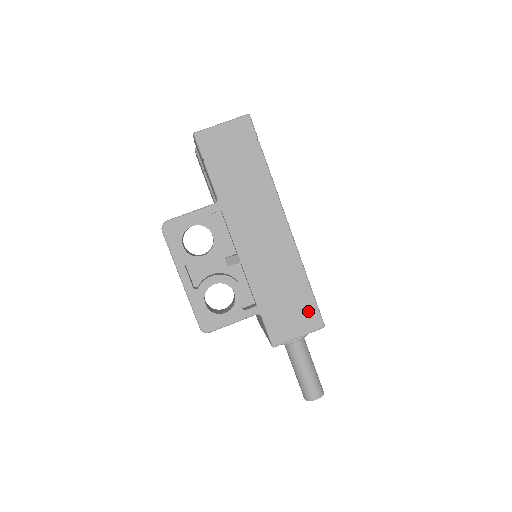
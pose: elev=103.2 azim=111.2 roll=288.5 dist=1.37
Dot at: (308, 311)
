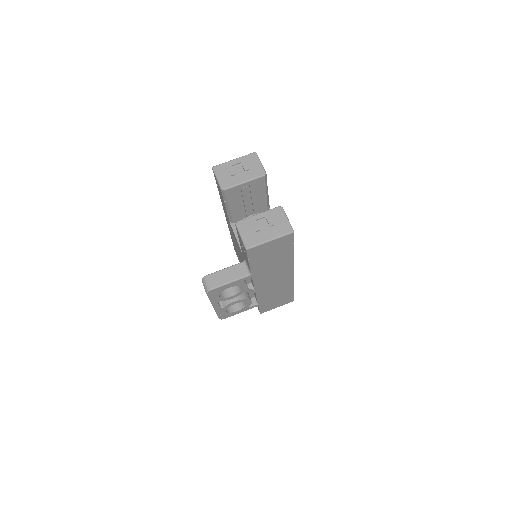
Dot at: (288, 299)
